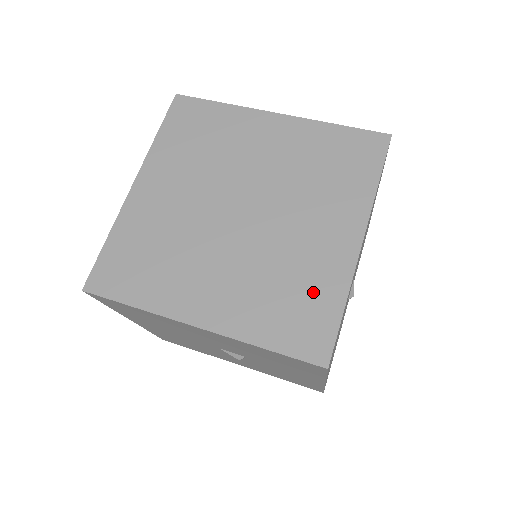
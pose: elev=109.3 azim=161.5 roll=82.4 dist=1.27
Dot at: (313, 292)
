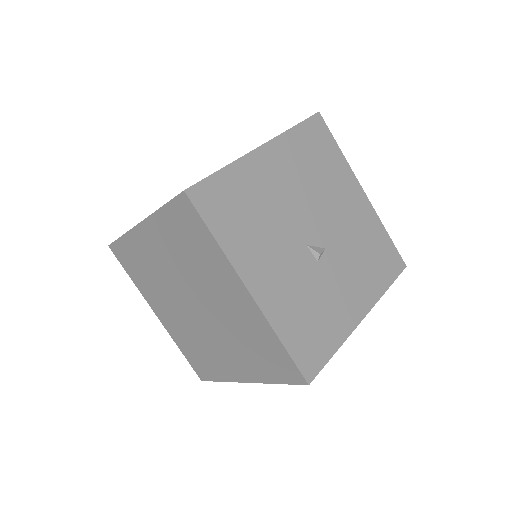
Dot at: (262, 341)
